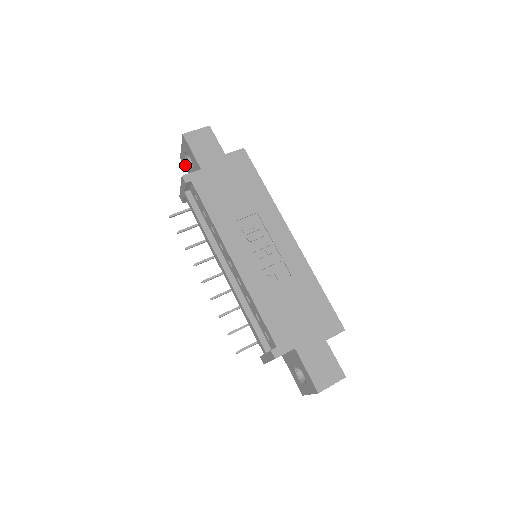
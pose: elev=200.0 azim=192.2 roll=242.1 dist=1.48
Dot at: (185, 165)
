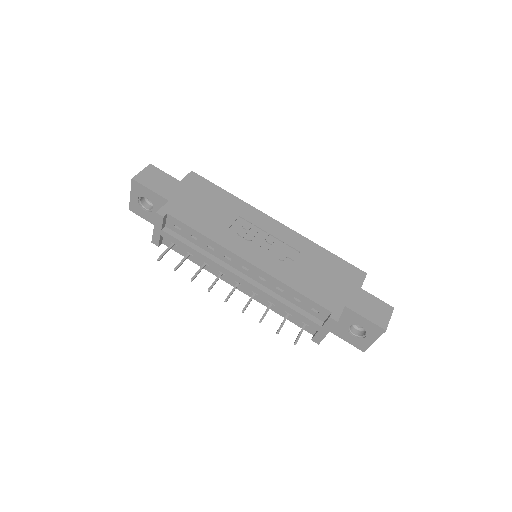
Dot at: (139, 213)
